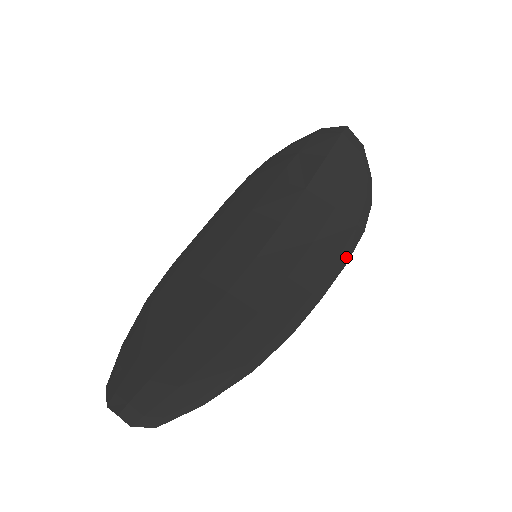
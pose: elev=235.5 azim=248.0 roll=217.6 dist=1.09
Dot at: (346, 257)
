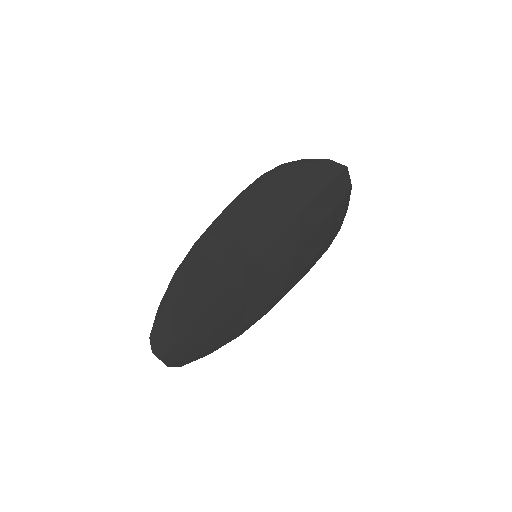
Dot at: (311, 265)
